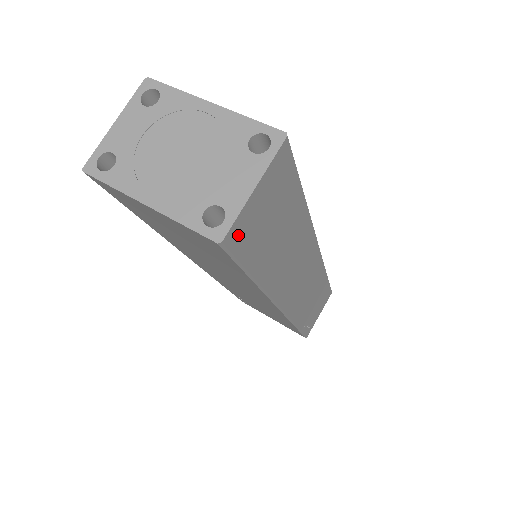
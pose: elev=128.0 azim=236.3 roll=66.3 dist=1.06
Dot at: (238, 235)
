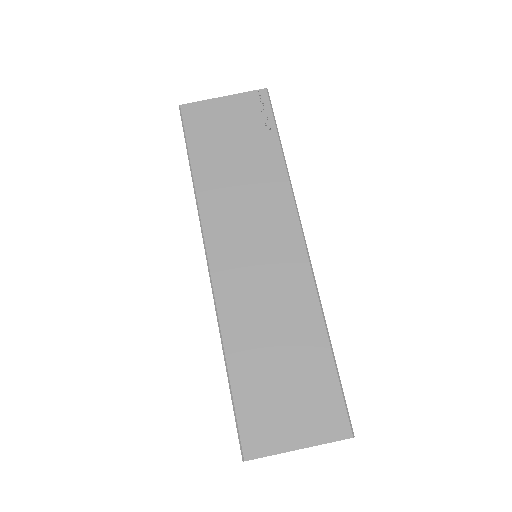
Dot at: occluded
